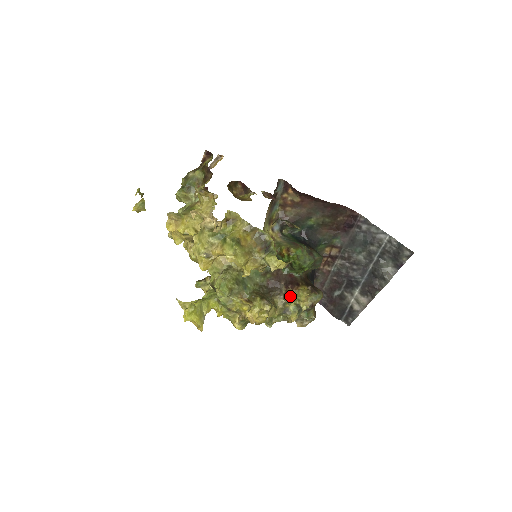
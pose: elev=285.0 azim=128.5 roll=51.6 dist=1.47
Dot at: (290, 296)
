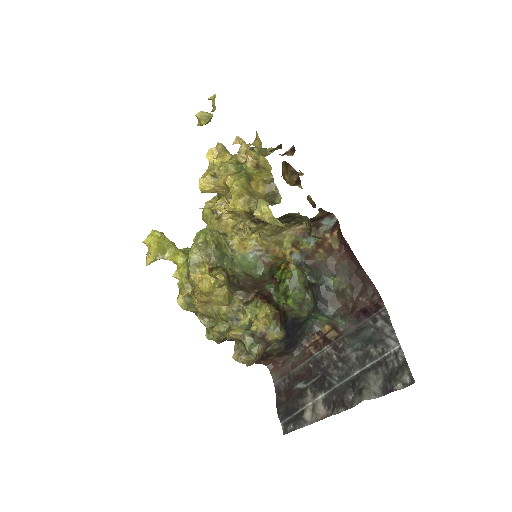
Dot at: (252, 304)
